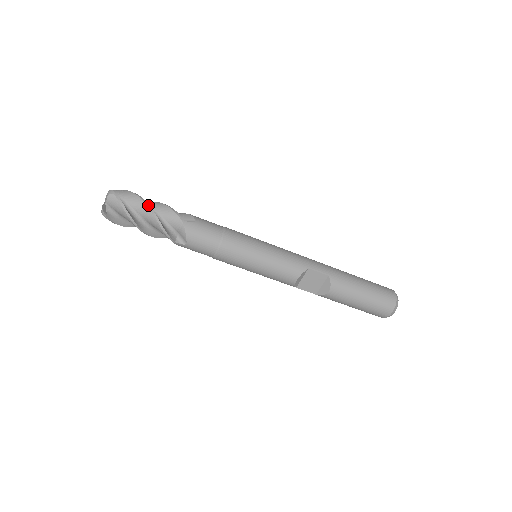
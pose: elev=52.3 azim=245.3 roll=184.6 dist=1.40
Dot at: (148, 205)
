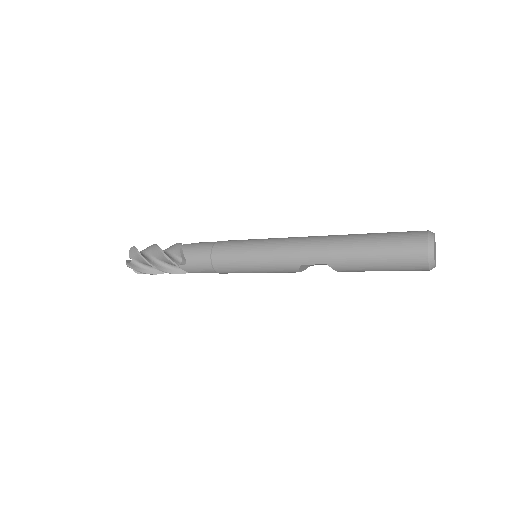
Dot at: (151, 265)
